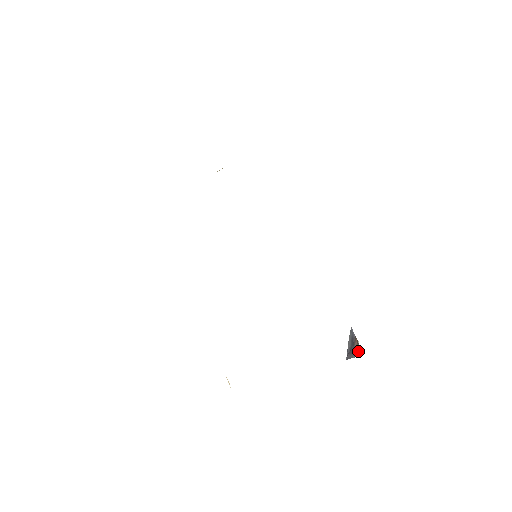
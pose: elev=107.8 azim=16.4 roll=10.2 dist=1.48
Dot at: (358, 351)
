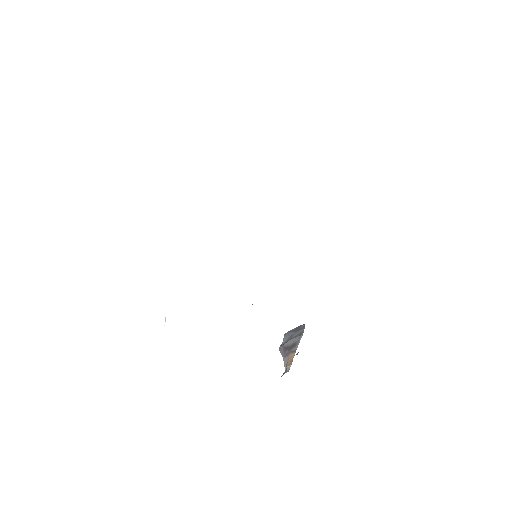
Dot at: (286, 366)
